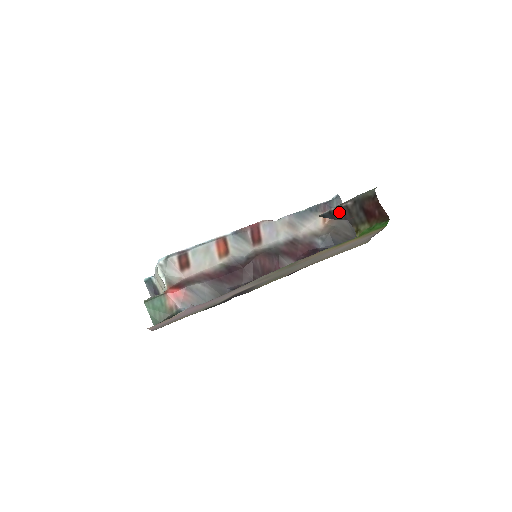
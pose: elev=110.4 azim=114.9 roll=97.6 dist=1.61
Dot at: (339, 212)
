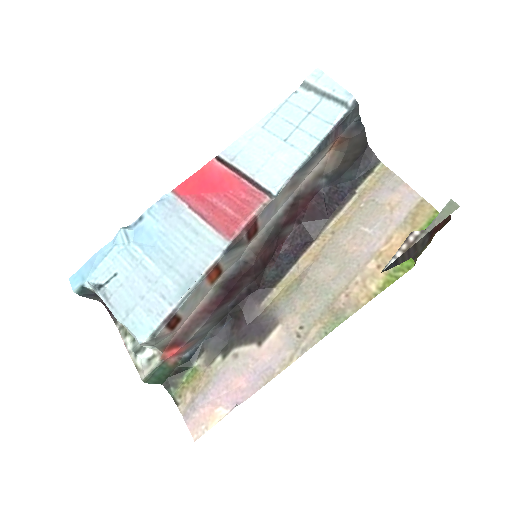
Dot at: (403, 250)
